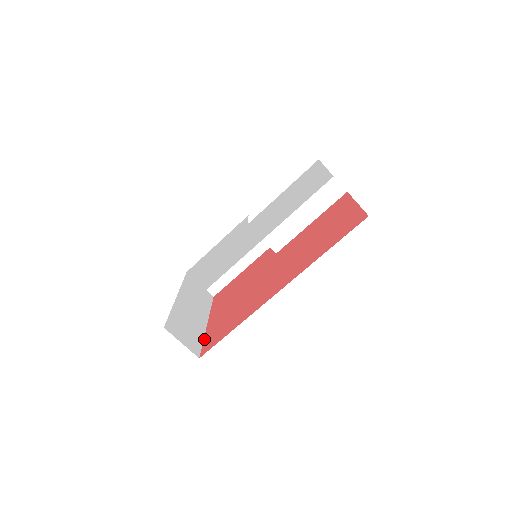
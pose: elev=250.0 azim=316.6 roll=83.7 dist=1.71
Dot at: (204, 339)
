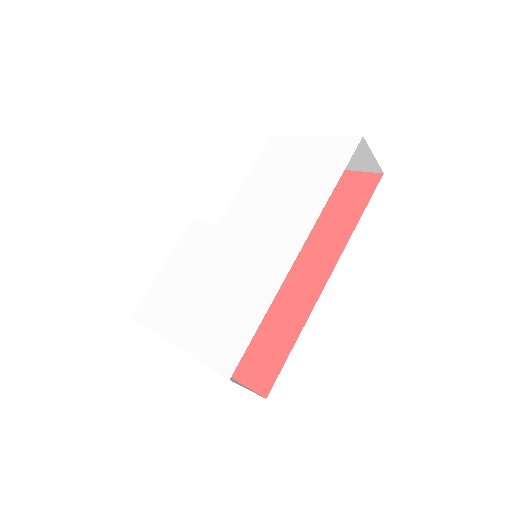
Dot at: (237, 379)
